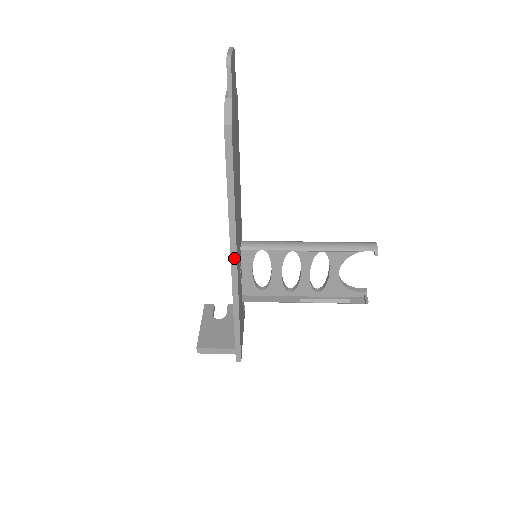
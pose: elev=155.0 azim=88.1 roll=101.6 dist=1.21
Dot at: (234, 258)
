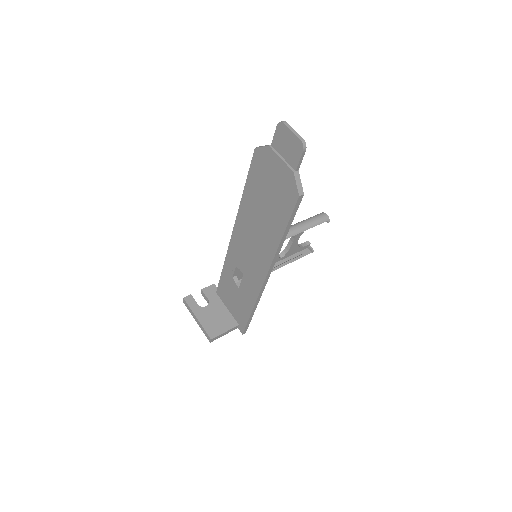
Dot at: (269, 273)
